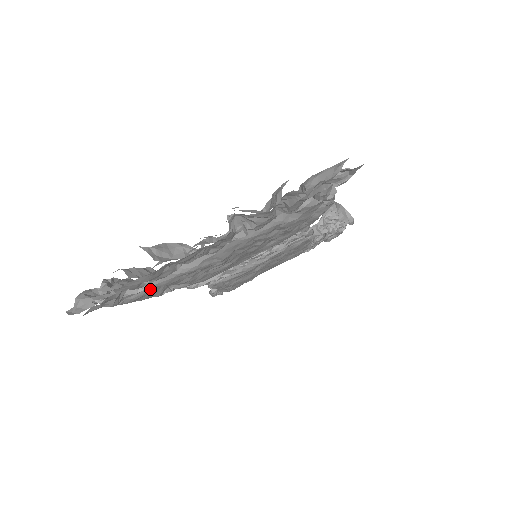
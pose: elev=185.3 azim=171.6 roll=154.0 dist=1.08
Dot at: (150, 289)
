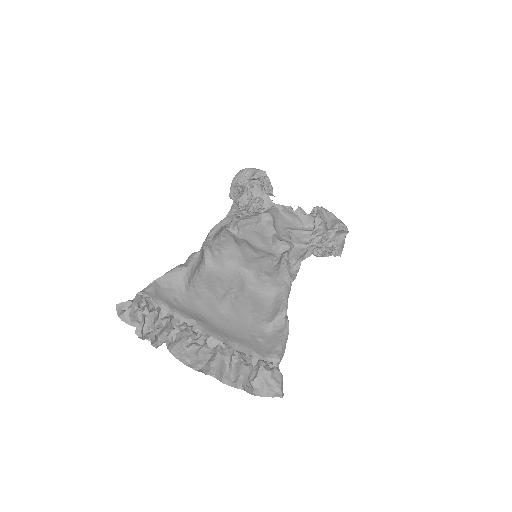
Dot at: (169, 292)
